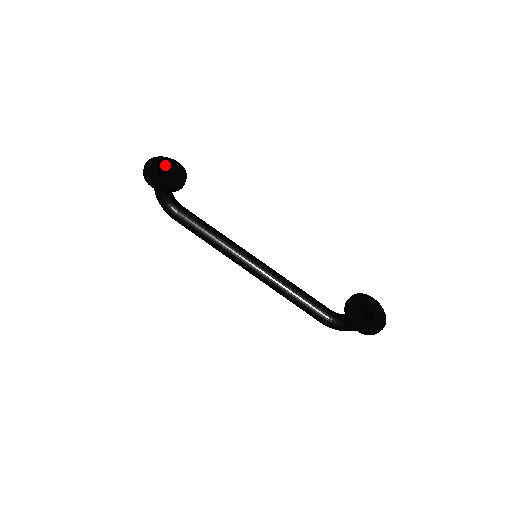
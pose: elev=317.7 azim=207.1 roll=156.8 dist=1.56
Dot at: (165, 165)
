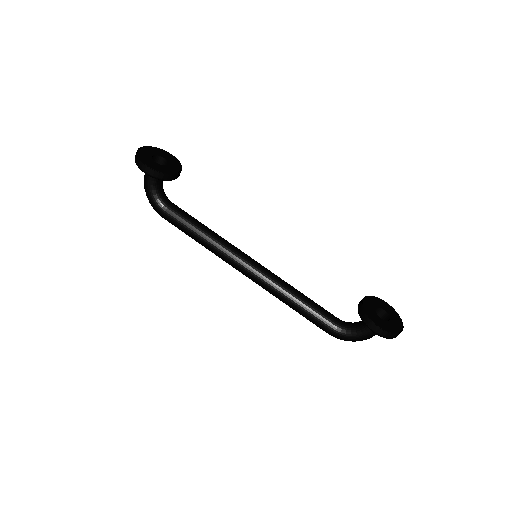
Dot at: (159, 154)
